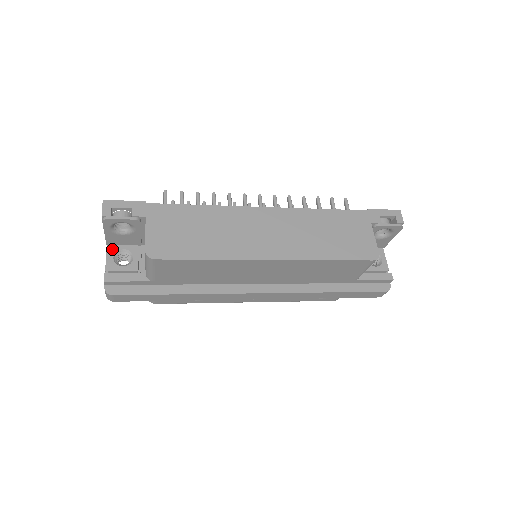
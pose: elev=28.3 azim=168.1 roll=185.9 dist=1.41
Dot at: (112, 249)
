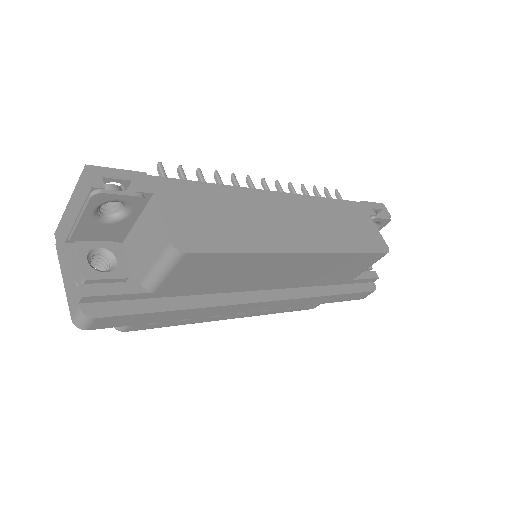
Dot at: (82, 247)
